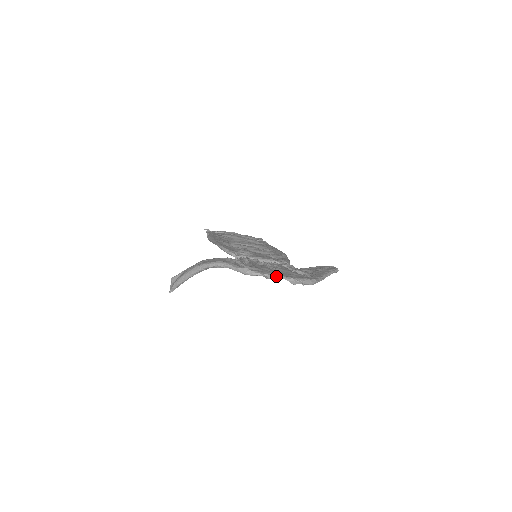
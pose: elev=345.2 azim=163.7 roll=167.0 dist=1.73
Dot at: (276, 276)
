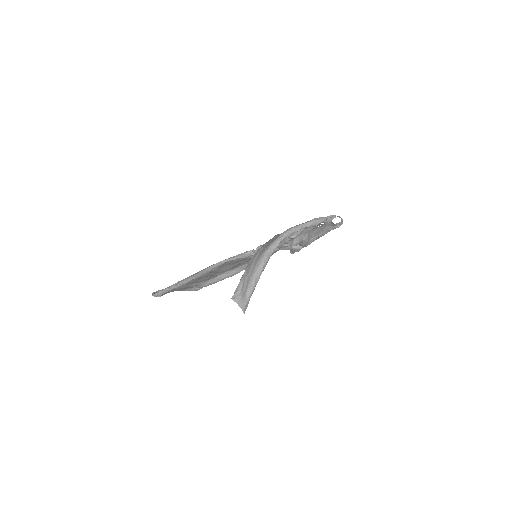
Dot at: (335, 215)
